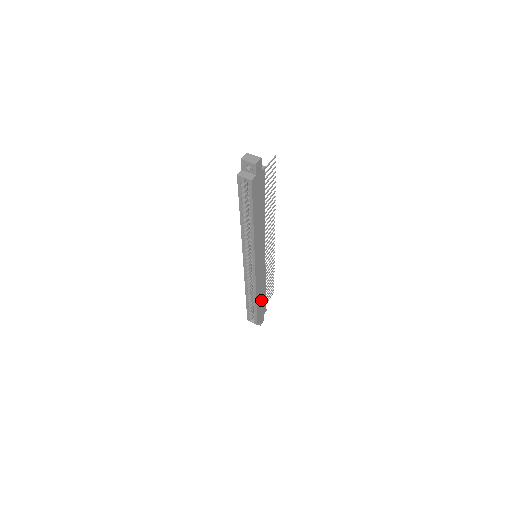
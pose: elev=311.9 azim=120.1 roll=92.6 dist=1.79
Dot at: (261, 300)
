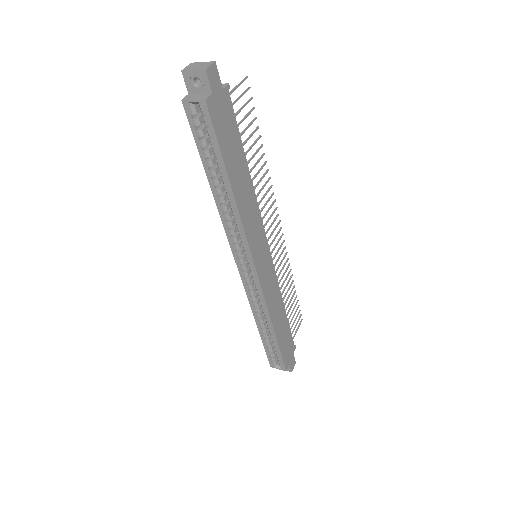
Dot at: (282, 330)
